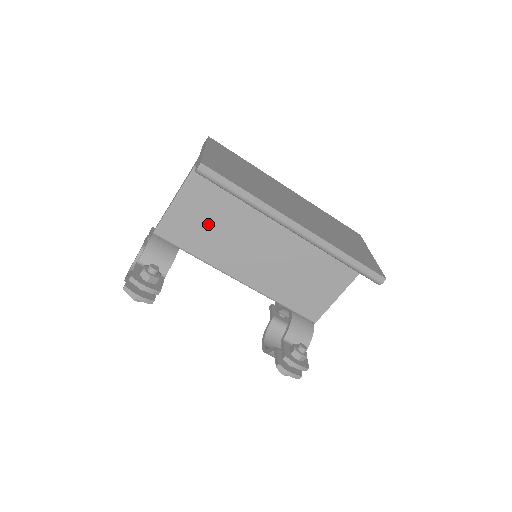
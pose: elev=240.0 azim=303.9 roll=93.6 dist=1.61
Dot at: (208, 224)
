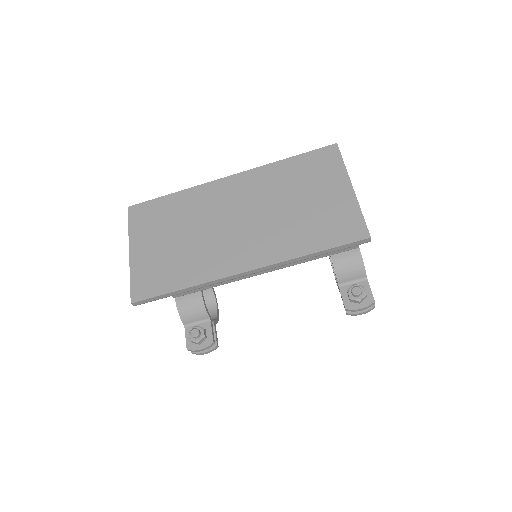
Dot at: occluded
